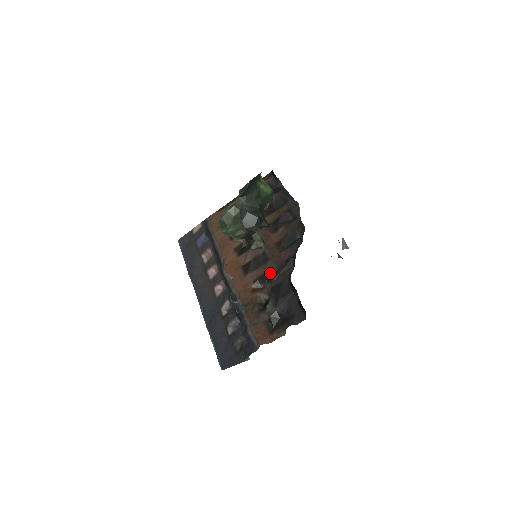
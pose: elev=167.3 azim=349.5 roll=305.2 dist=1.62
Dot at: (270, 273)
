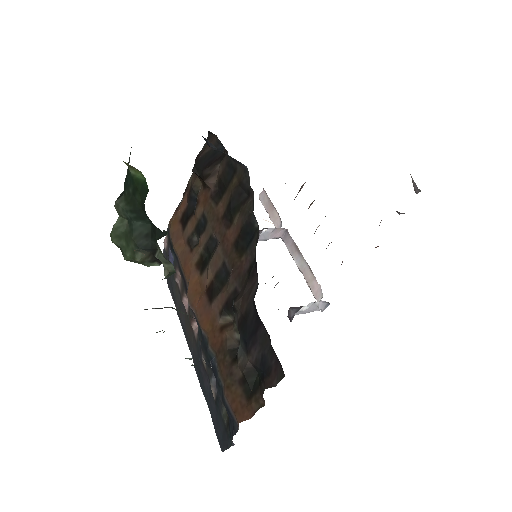
Dot at: (233, 297)
